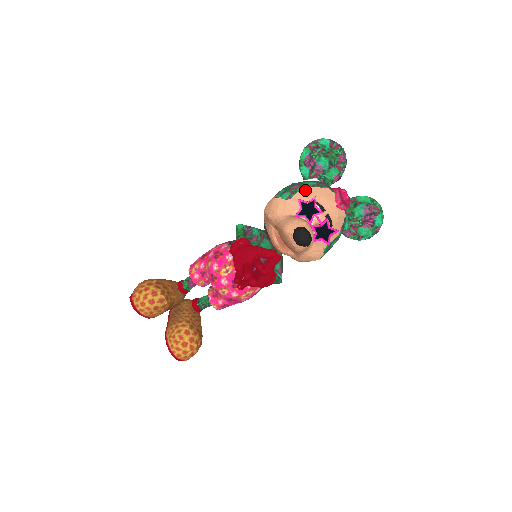
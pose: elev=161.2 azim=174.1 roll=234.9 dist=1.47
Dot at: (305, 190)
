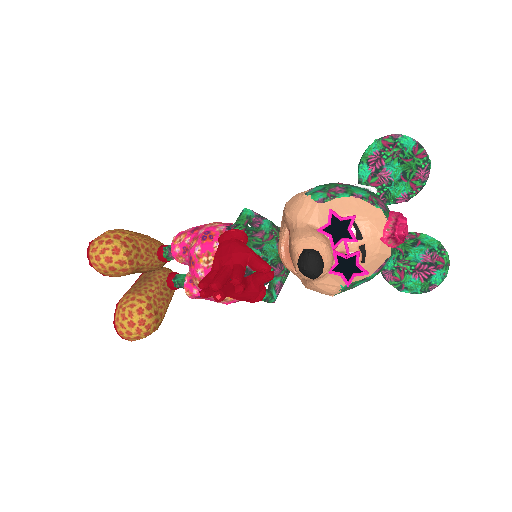
Dot at: (348, 199)
